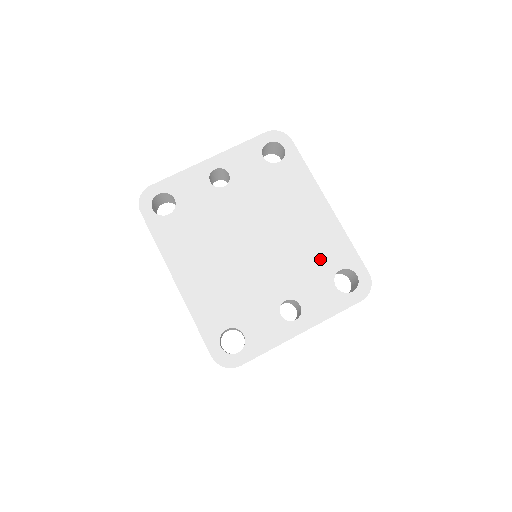
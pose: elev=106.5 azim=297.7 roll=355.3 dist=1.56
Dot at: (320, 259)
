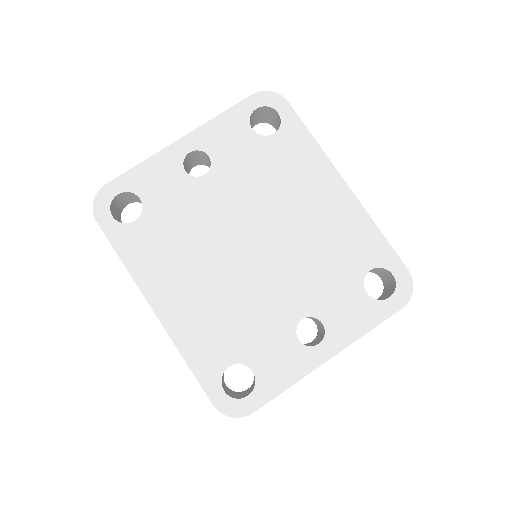
Dot at: (342, 259)
